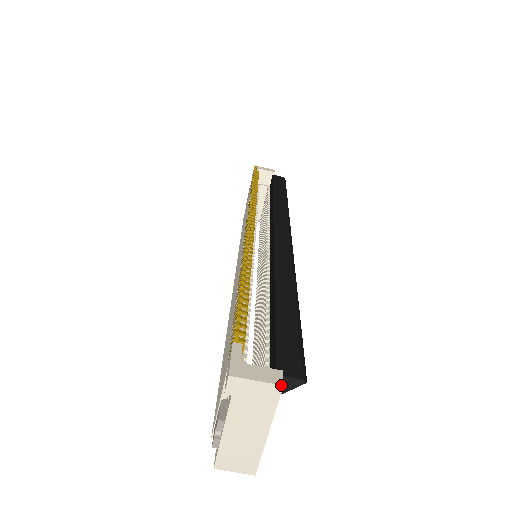
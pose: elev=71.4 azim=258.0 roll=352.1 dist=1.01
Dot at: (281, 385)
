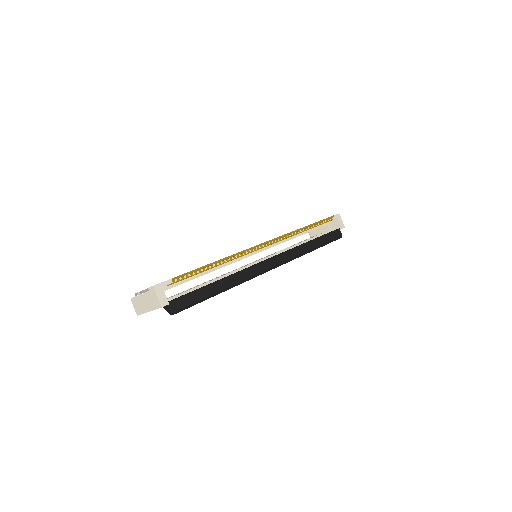
Dot at: (161, 306)
